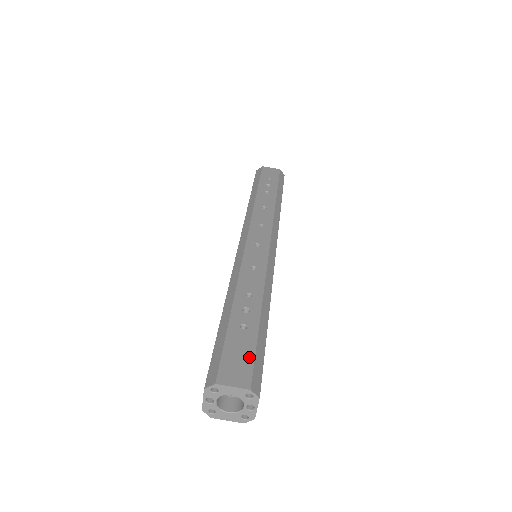
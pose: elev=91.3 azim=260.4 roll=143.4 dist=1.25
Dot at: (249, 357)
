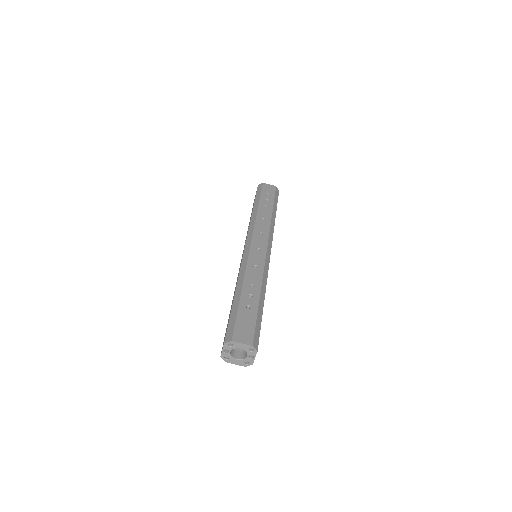
Dot at: (252, 326)
